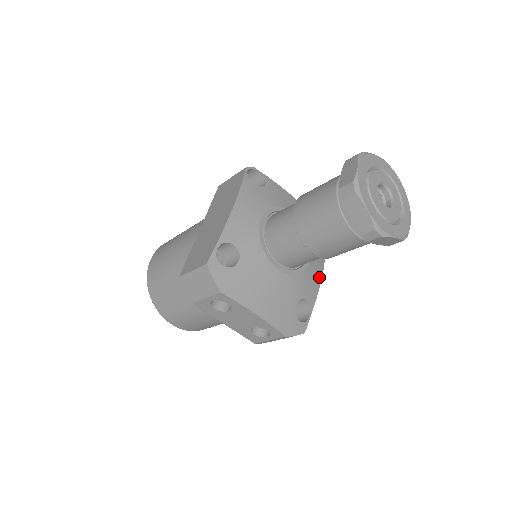
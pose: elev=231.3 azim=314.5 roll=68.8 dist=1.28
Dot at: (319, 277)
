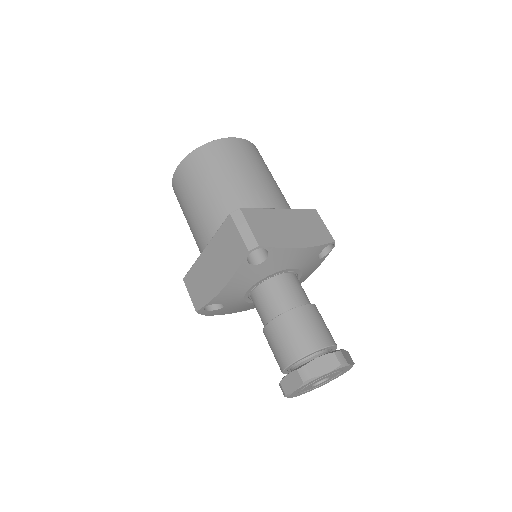
Dot at: (305, 279)
